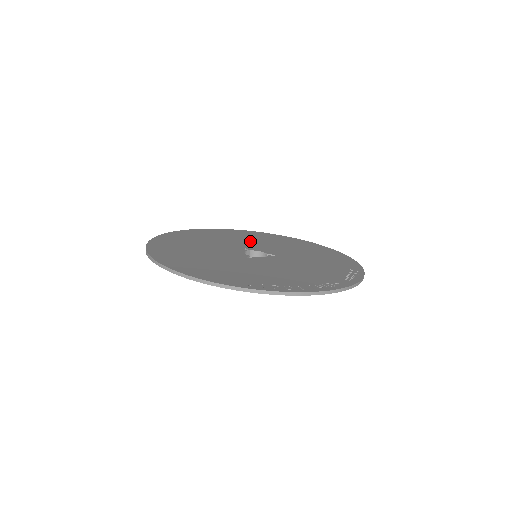
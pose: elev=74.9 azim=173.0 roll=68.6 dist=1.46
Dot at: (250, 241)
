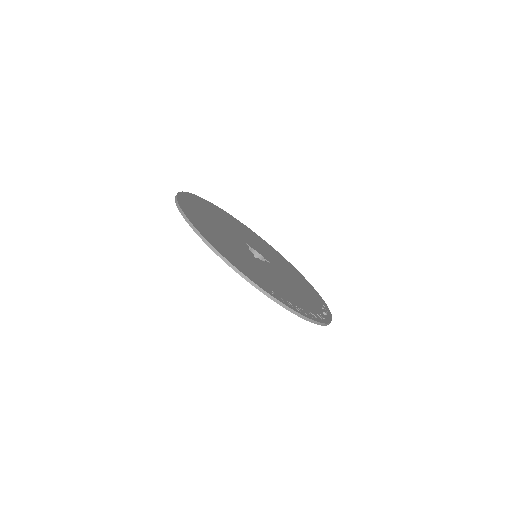
Dot at: (245, 234)
